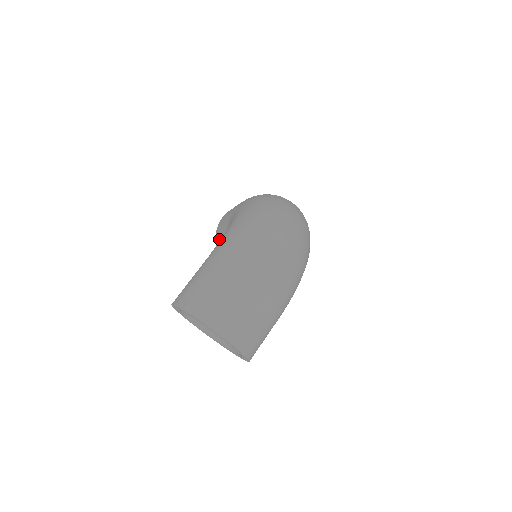
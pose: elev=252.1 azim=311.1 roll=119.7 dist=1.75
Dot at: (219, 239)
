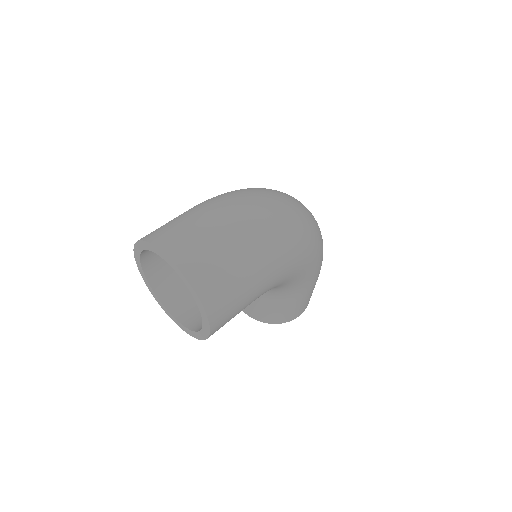
Dot at: occluded
